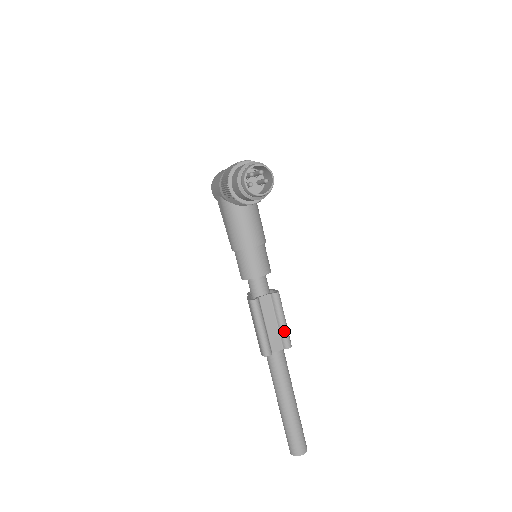
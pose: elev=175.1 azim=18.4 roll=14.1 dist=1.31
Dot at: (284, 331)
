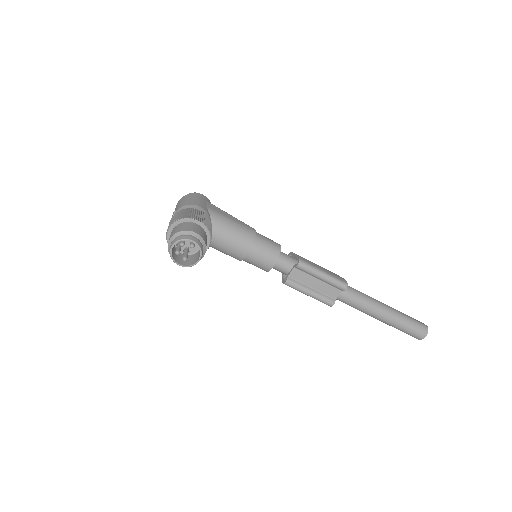
Dot at: (330, 282)
